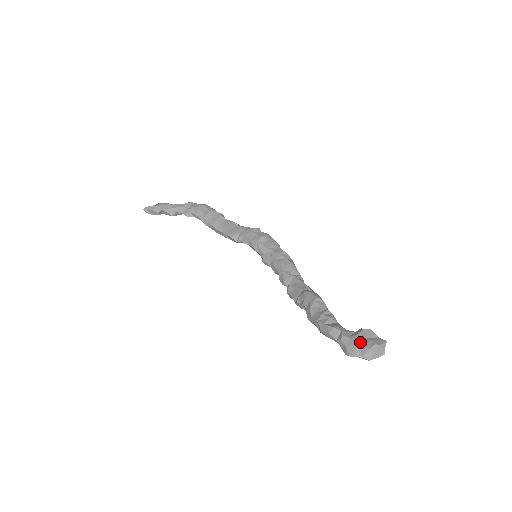
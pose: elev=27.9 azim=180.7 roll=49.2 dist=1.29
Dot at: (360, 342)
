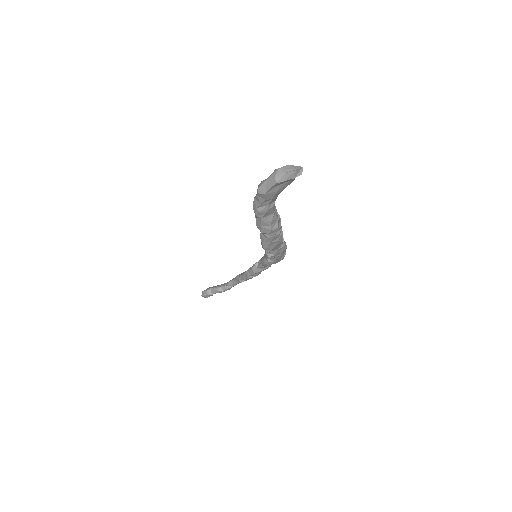
Dot at: occluded
